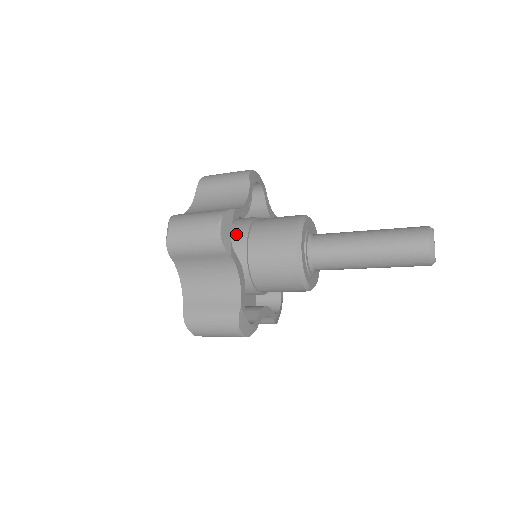
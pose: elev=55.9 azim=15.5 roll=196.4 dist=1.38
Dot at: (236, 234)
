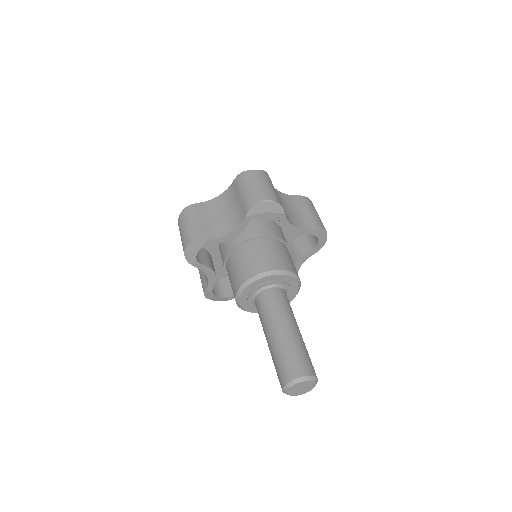
Dot at: (229, 242)
